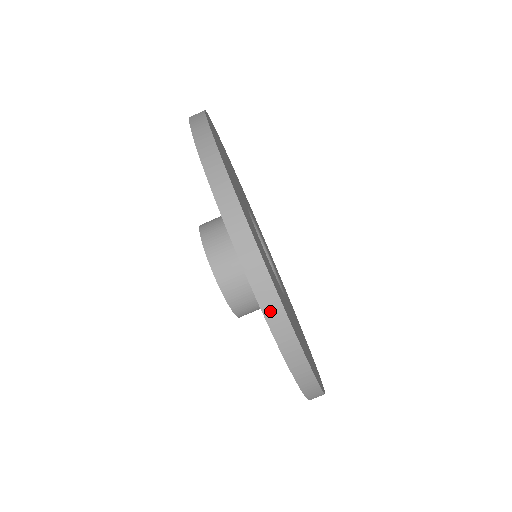
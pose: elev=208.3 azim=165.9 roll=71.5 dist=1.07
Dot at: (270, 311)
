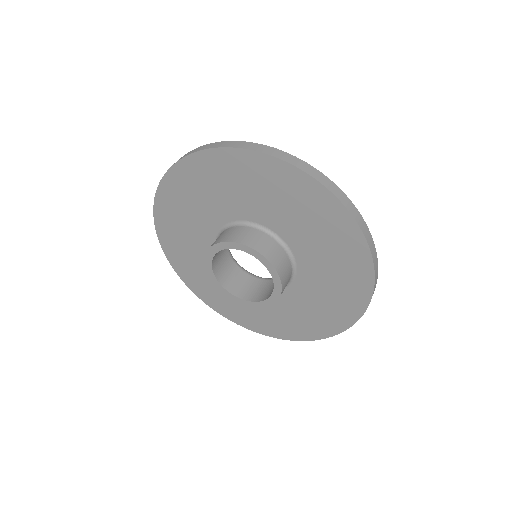
Dot at: (364, 229)
